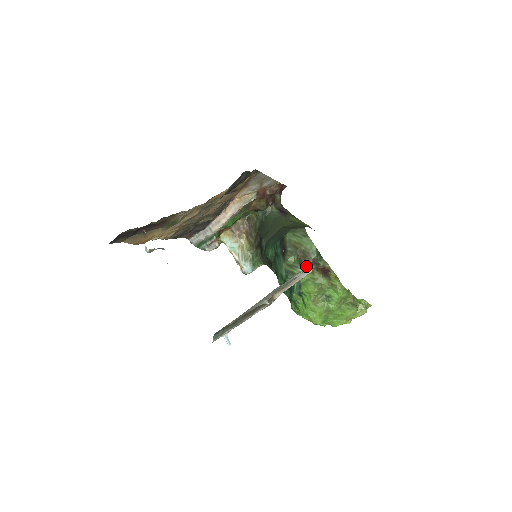
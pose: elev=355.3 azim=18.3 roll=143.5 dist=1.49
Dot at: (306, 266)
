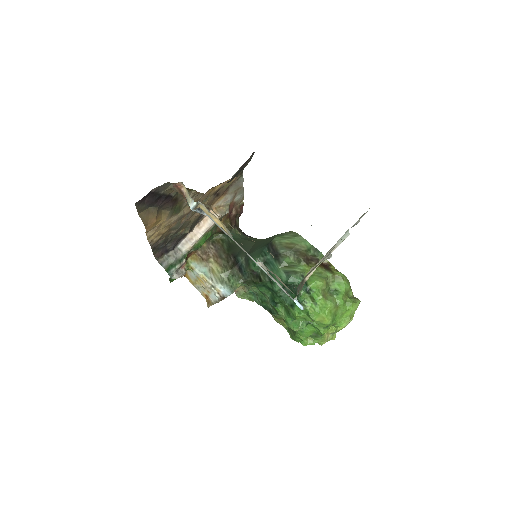
Dot at: (306, 263)
